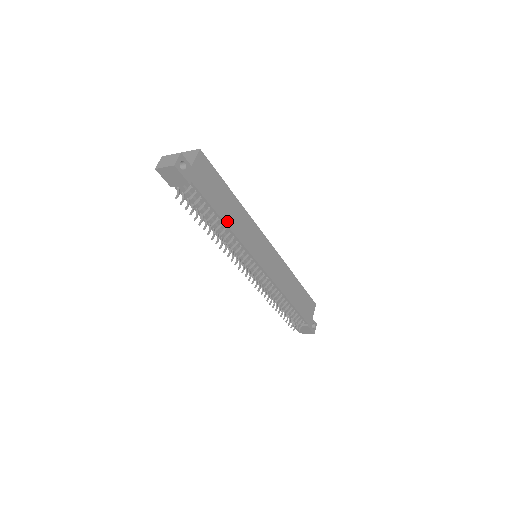
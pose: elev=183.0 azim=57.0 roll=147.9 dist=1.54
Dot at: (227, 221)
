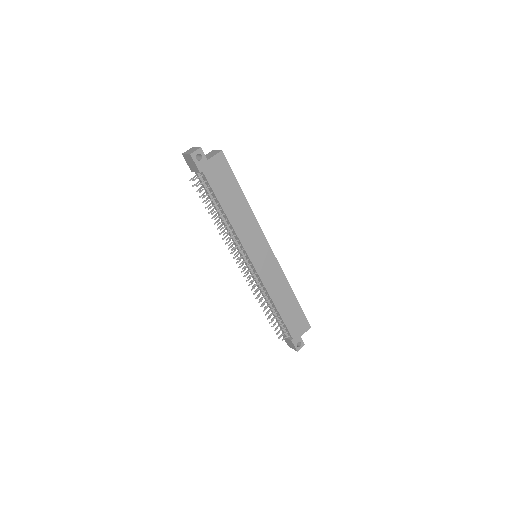
Dot at: (229, 214)
